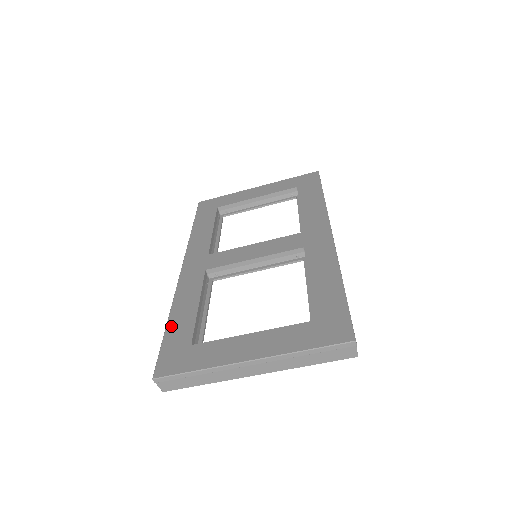
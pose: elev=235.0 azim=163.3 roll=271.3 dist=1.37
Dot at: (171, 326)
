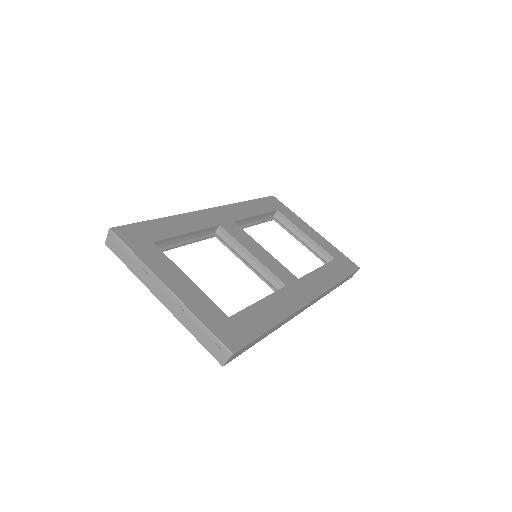
Dot at: (159, 222)
